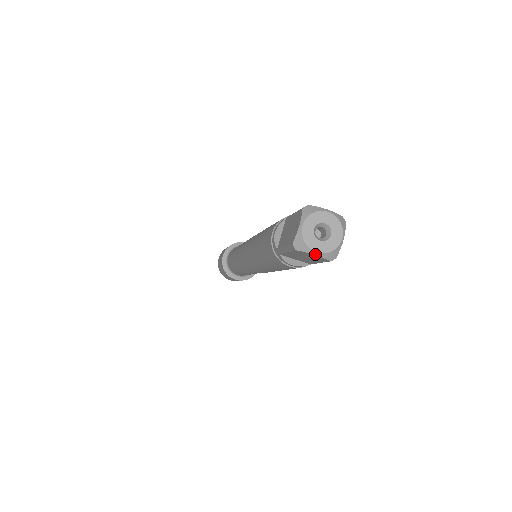
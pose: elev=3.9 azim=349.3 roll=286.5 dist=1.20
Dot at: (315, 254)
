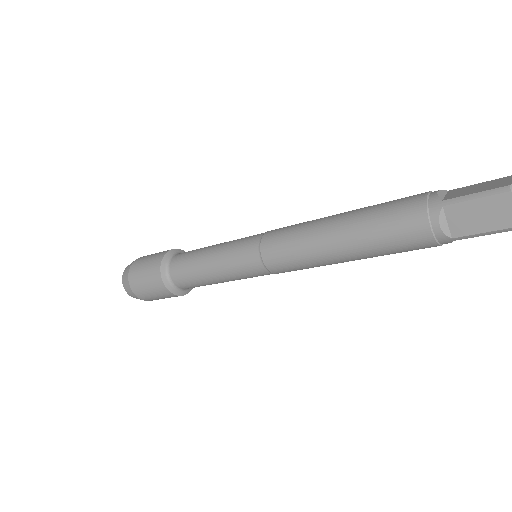
Dot at: out of frame
